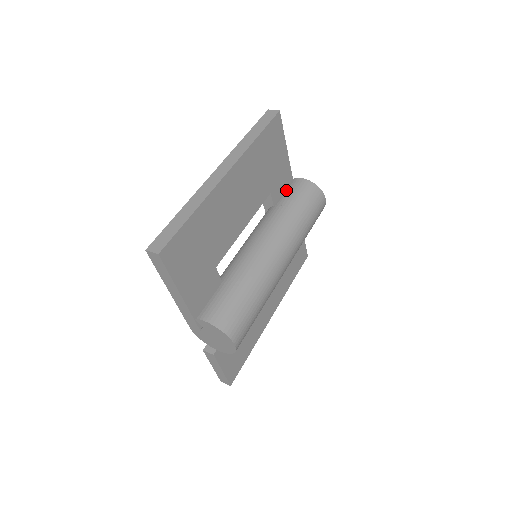
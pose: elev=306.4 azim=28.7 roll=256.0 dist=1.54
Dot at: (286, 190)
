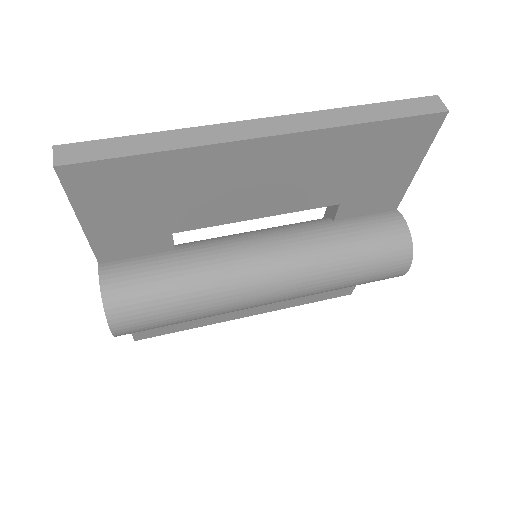
Dot at: (370, 216)
